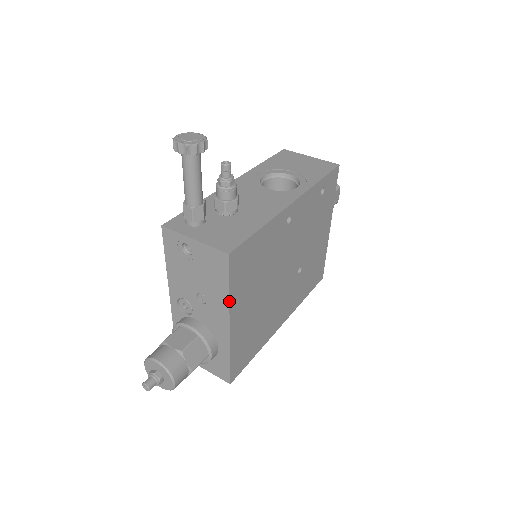
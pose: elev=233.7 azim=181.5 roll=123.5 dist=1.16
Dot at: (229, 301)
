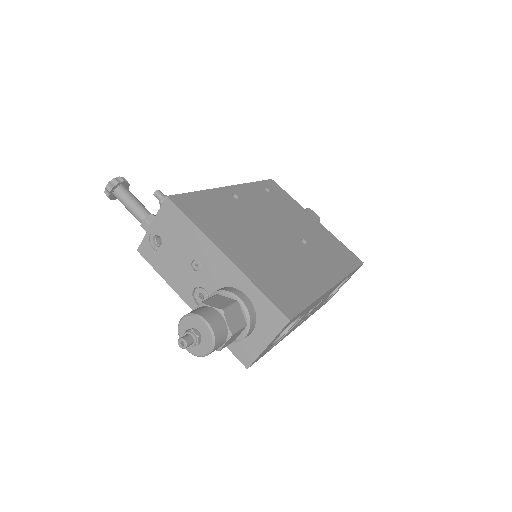
Dot at: (202, 232)
